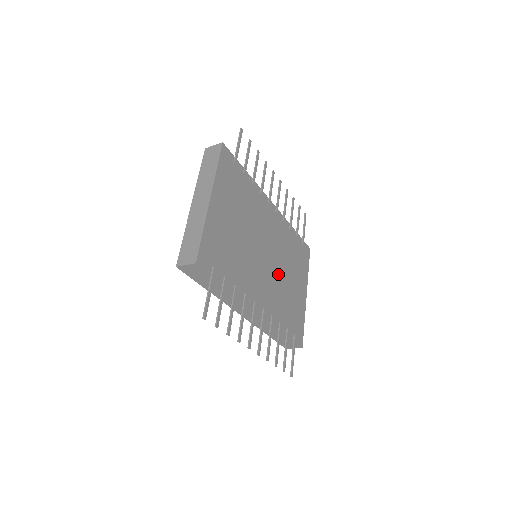
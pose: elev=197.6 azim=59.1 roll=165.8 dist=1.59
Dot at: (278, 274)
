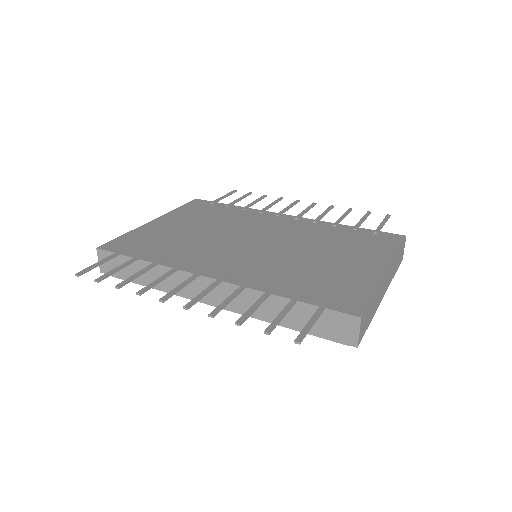
Dot at: (286, 254)
